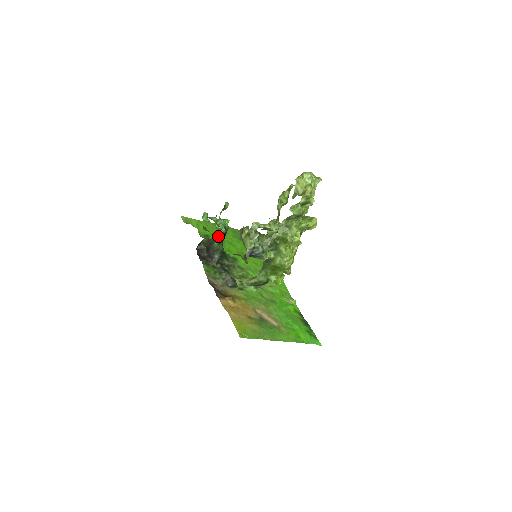
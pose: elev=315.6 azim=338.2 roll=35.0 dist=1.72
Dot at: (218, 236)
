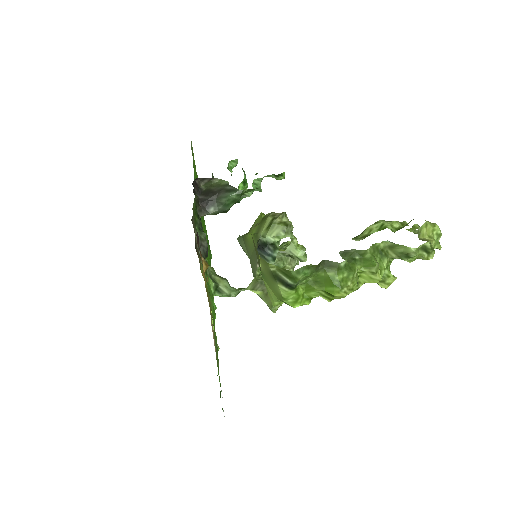
Dot at: (244, 191)
